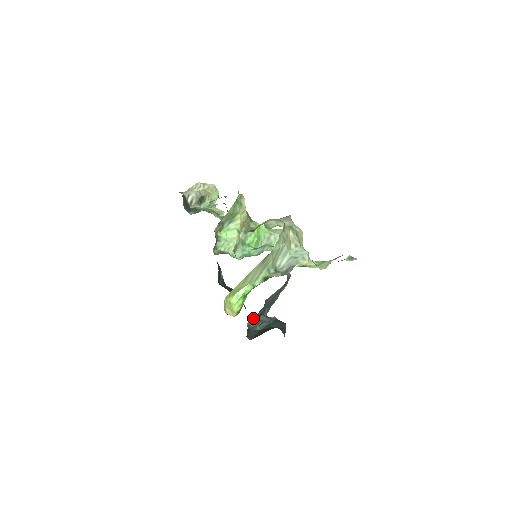
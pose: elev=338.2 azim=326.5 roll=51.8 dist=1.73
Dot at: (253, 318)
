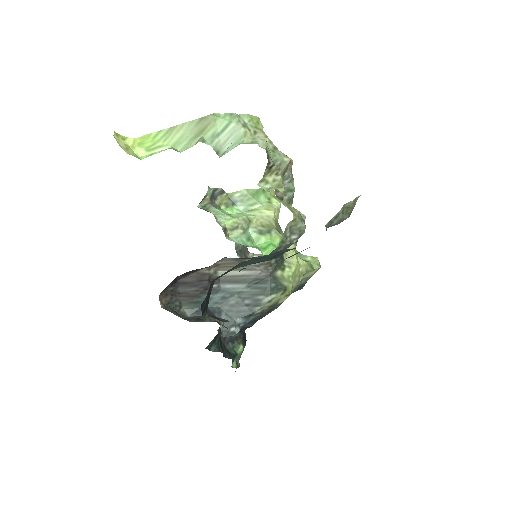
Dot at: (196, 309)
